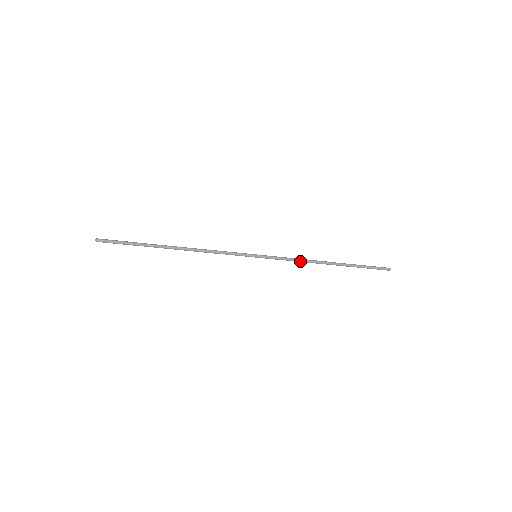
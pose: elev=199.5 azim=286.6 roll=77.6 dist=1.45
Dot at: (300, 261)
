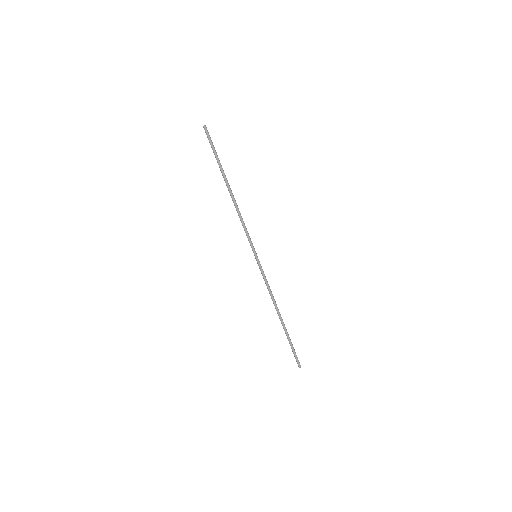
Dot at: (270, 292)
